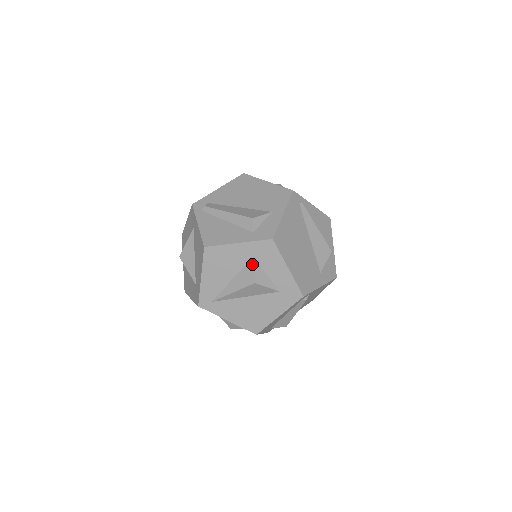
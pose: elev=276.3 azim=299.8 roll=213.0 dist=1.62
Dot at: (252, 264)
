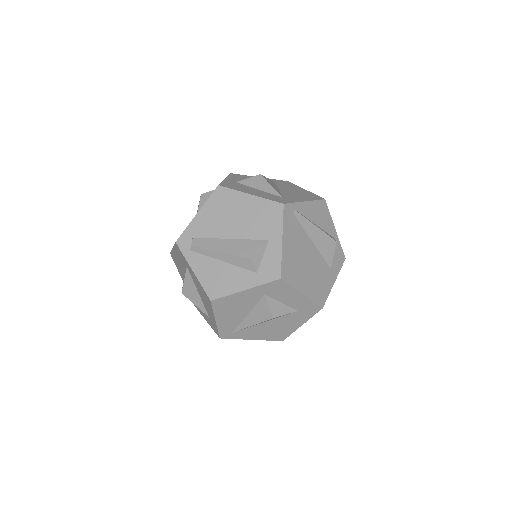
Dot at: (265, 302)
